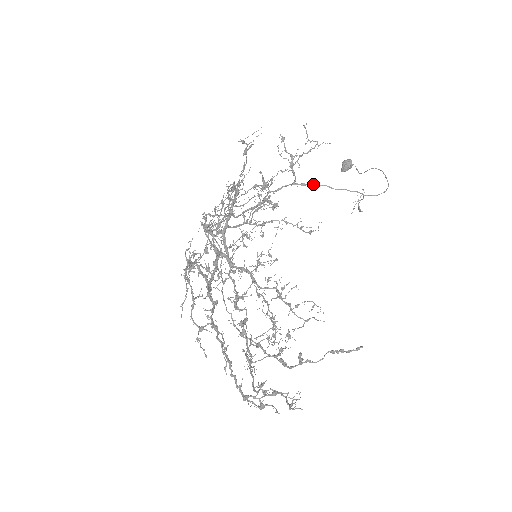
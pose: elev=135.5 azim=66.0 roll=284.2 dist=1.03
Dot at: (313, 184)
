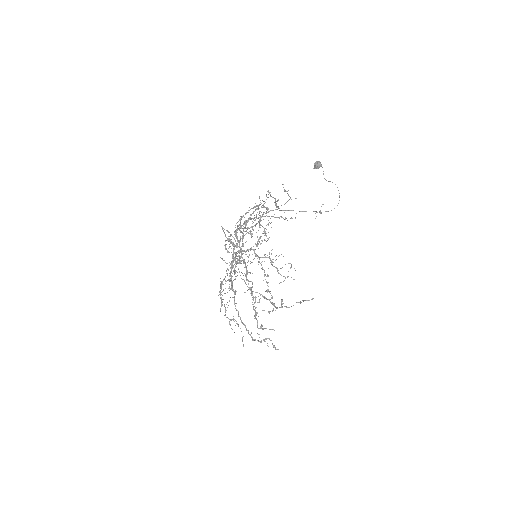
Dot at: (289, 210)
